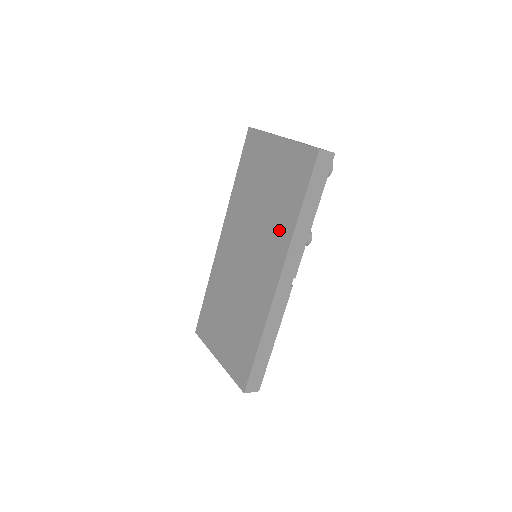
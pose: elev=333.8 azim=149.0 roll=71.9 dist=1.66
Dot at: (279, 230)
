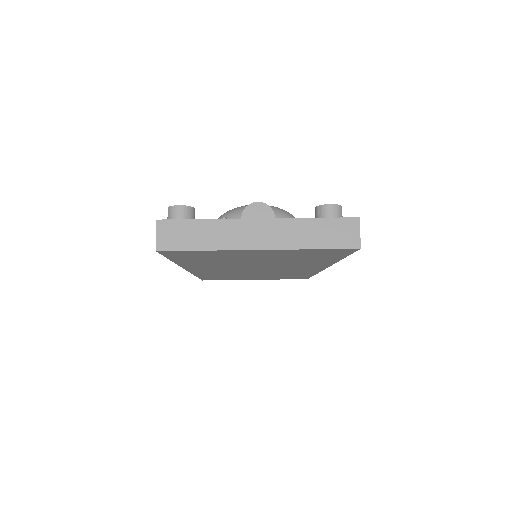
Dot at: (308, 264)
